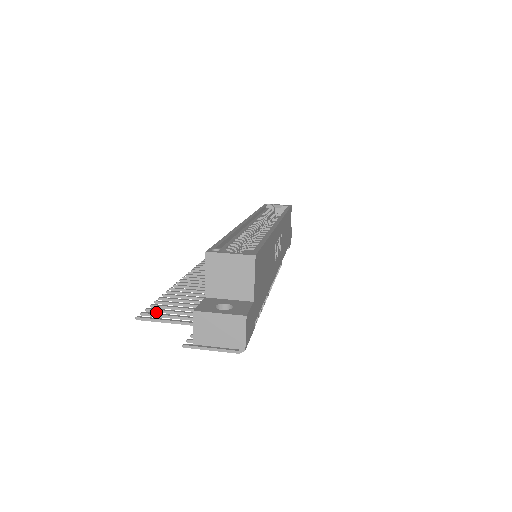
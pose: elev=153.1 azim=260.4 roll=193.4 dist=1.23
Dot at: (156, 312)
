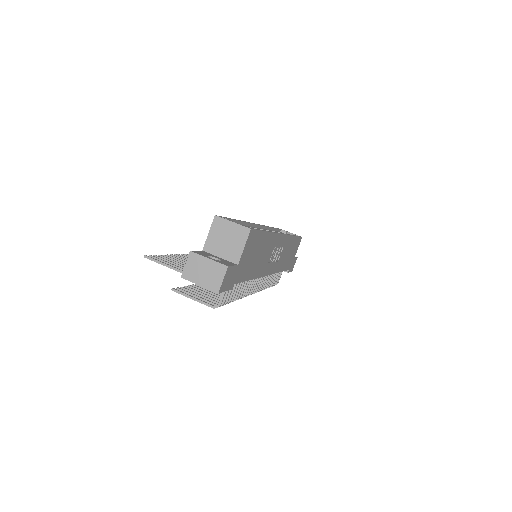
Dot at: occluded
